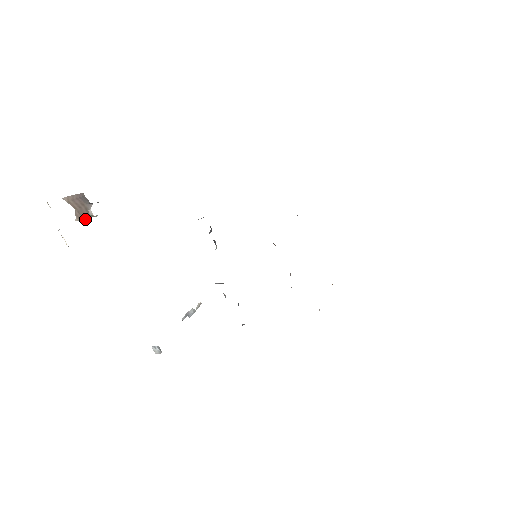
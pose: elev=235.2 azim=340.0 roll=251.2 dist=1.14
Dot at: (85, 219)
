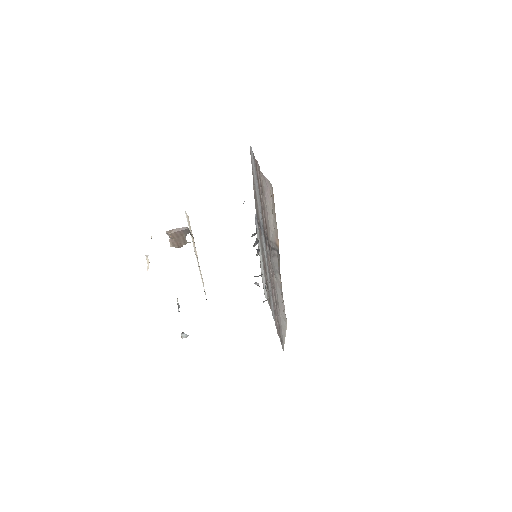
Dot at: (179, 245)
